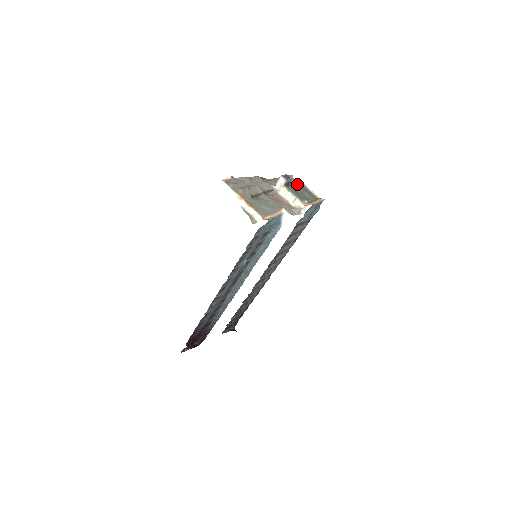
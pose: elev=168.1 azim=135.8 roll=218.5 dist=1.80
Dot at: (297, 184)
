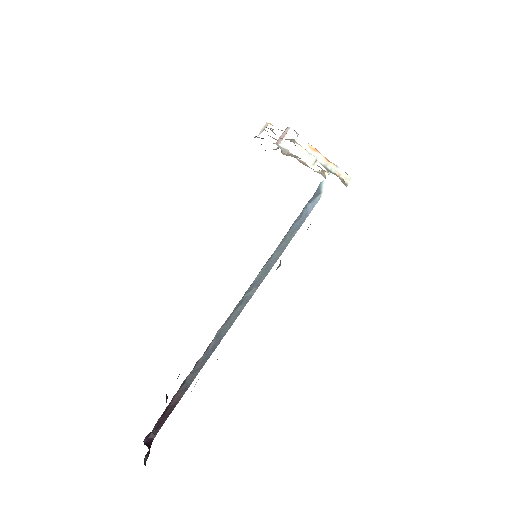
Dot at: occluded
